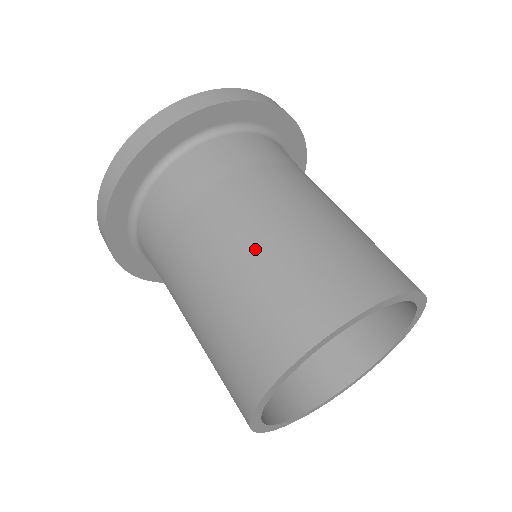
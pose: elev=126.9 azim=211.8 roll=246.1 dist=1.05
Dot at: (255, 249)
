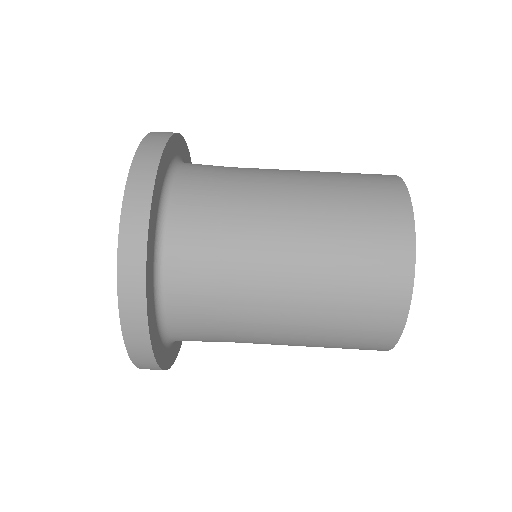
Dot at: (312, 189)
